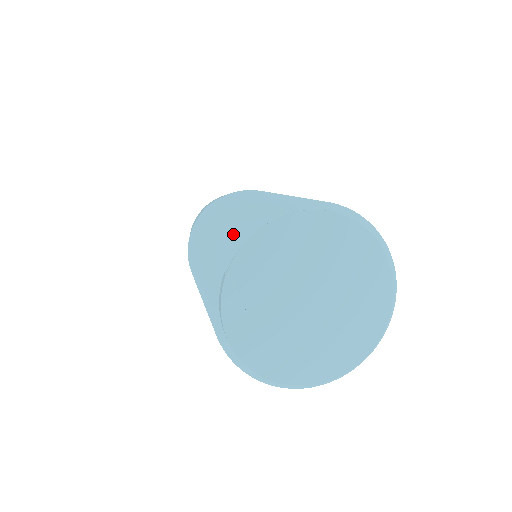
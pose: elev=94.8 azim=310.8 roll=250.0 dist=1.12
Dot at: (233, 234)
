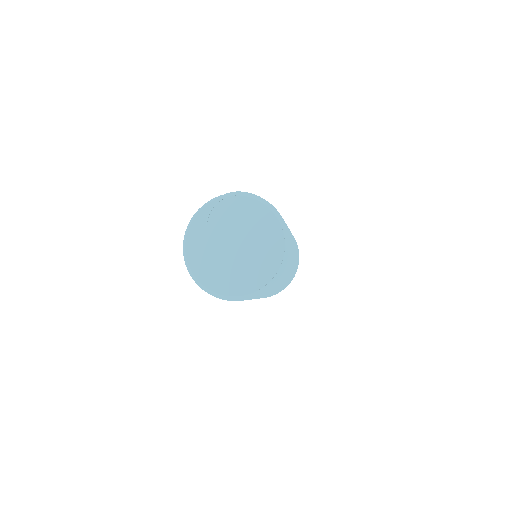
Dot at: occluded
